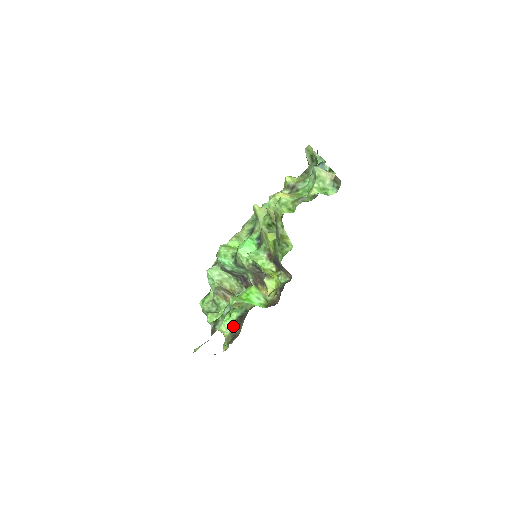
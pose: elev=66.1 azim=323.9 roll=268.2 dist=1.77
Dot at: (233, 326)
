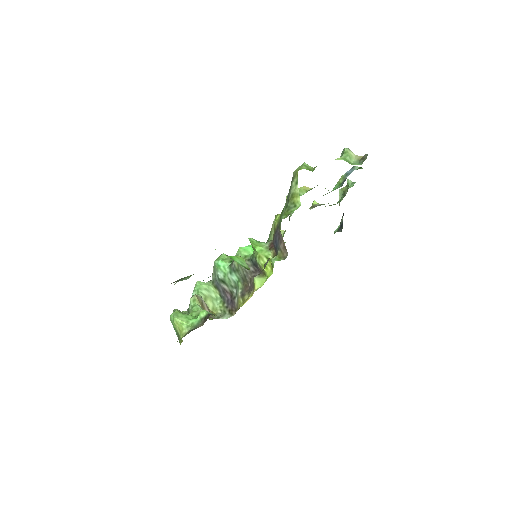
Dot at: (197, 324)
